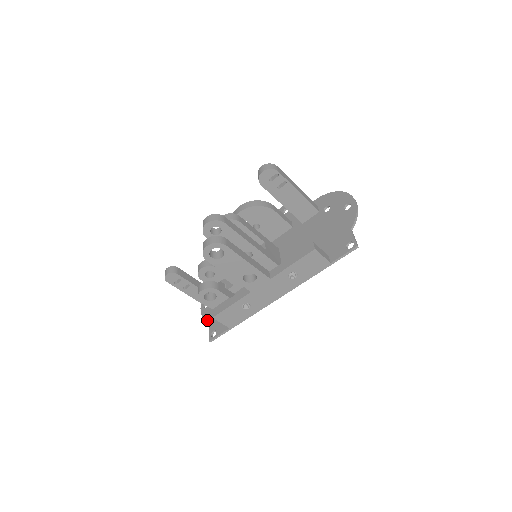
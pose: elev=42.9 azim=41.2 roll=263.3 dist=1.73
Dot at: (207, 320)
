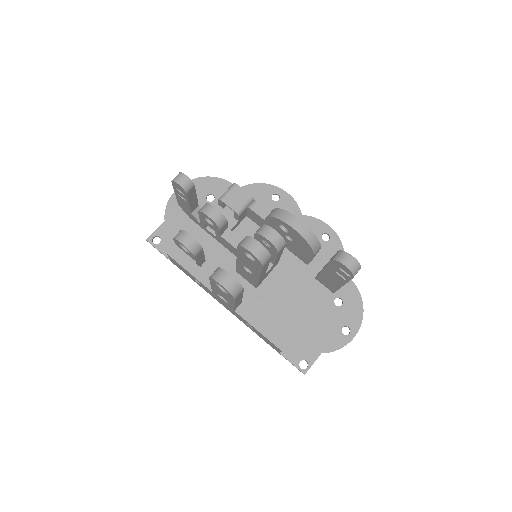
Dot at: (167, 215)
